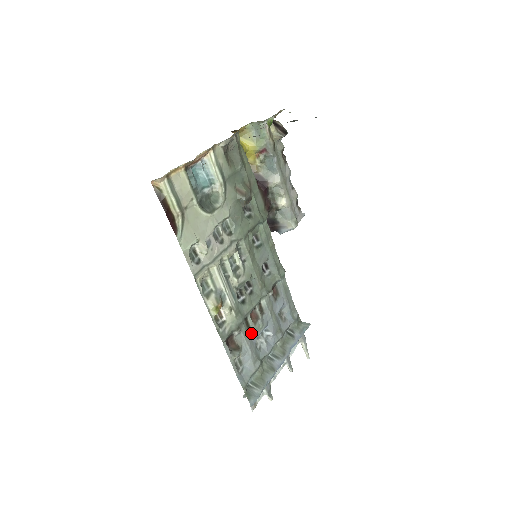
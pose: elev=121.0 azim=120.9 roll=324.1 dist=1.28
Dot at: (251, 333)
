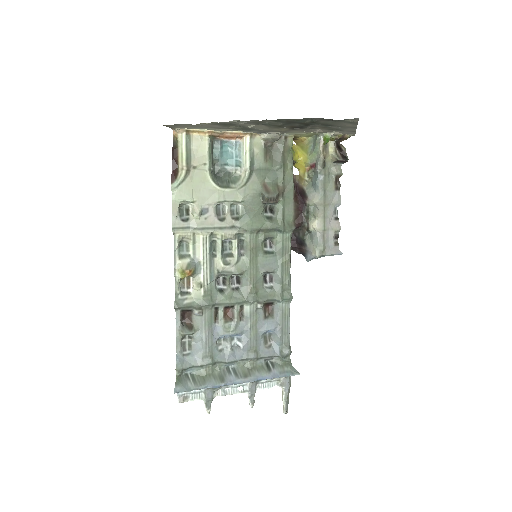
Dot at: (216, 327)
